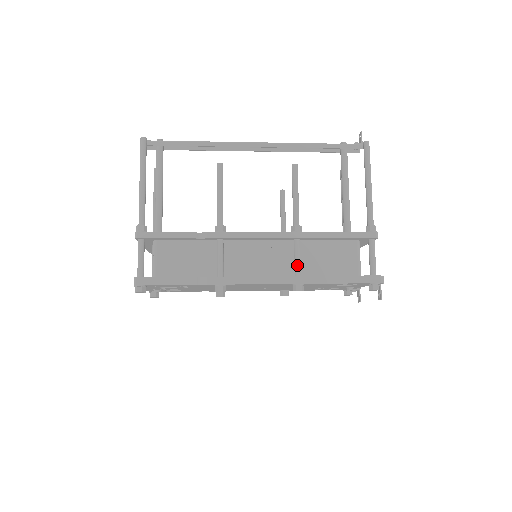
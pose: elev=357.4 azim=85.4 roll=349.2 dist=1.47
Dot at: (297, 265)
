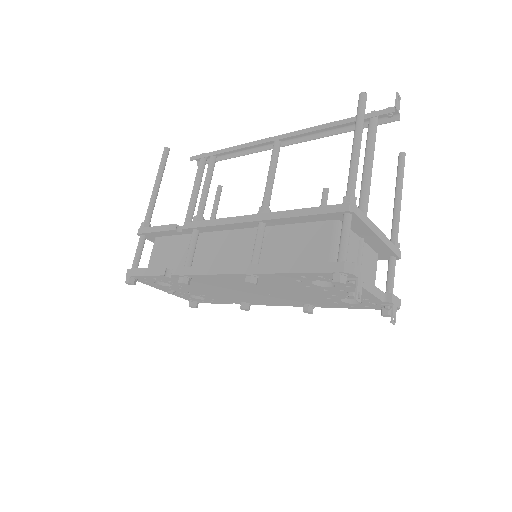
Dot at: (253, 253)
